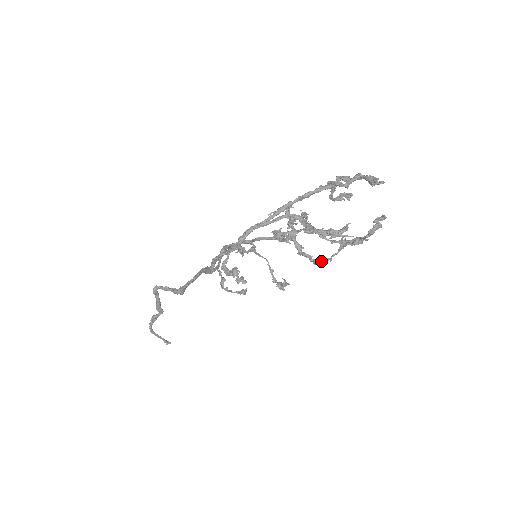
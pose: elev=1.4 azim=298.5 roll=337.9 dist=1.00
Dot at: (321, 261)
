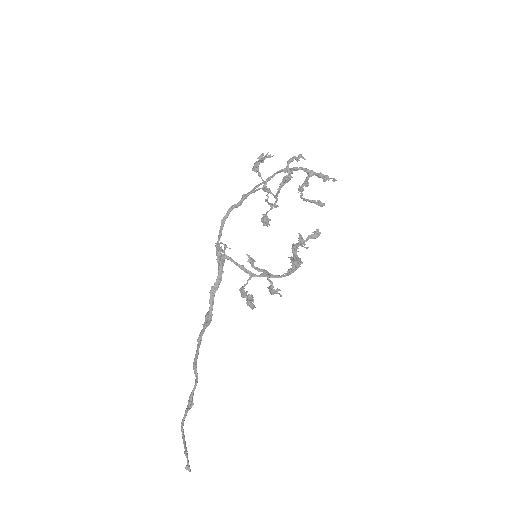
Dot at: (296, 245)
